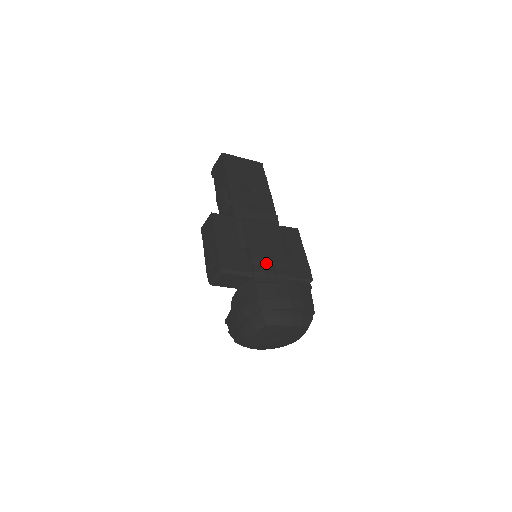
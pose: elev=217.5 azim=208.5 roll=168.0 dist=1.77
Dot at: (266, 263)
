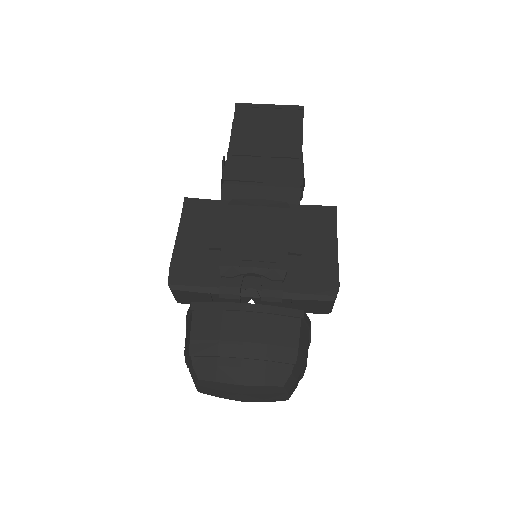
Dot at: (245, 272)
